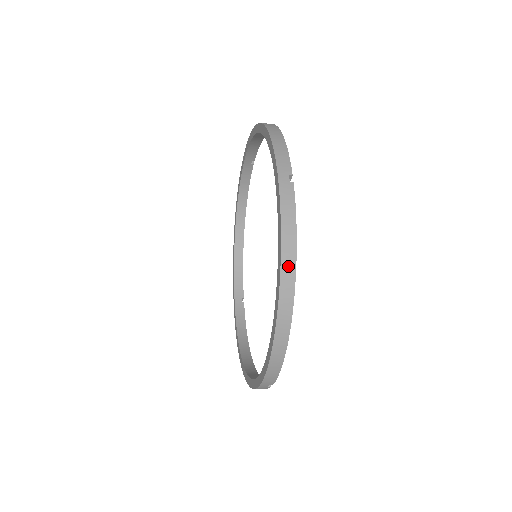
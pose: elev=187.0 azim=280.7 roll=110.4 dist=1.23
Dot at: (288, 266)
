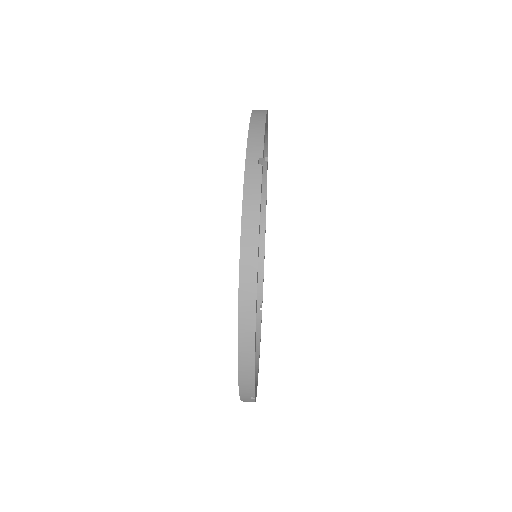
Dot at: (248, 258)
